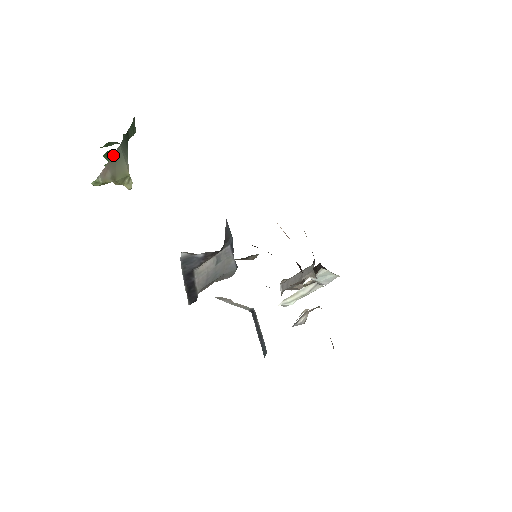
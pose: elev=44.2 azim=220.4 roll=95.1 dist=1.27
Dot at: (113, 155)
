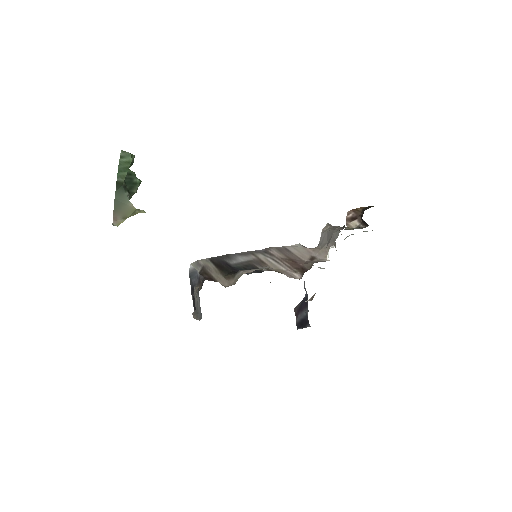
Dot at: (114, 207)
